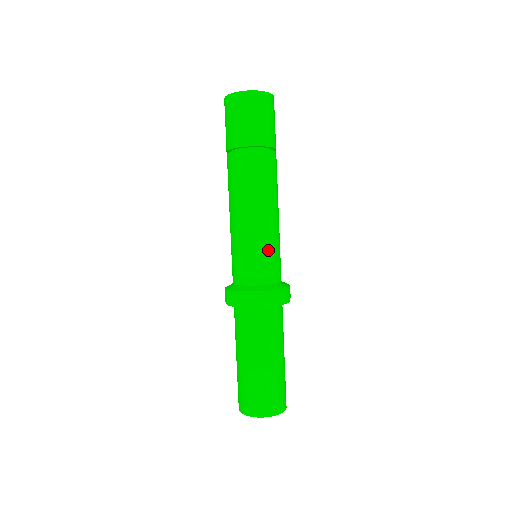
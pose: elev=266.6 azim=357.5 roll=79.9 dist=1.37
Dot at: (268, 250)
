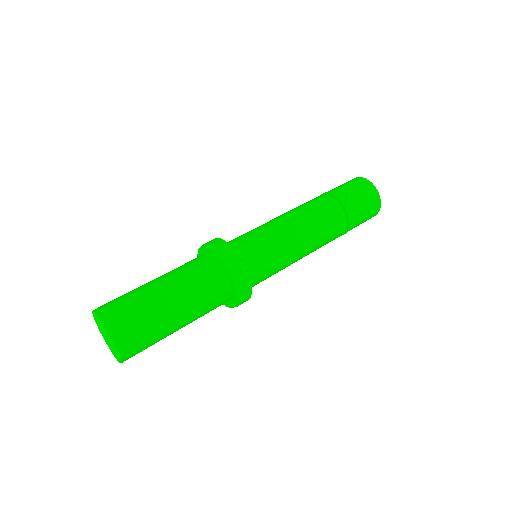
Dot at: (262, 235)
